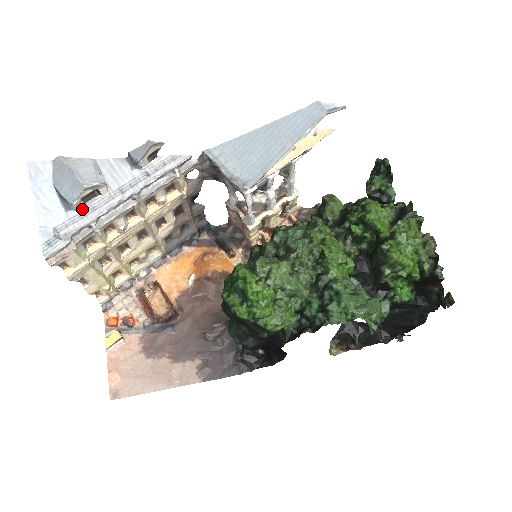
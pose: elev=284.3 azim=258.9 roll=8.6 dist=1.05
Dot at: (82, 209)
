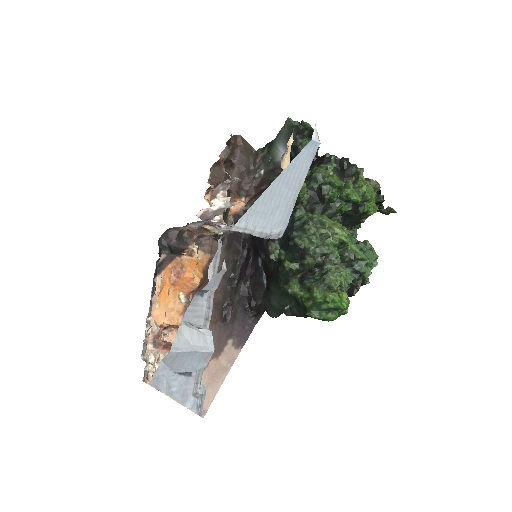
Dot at: occluded
